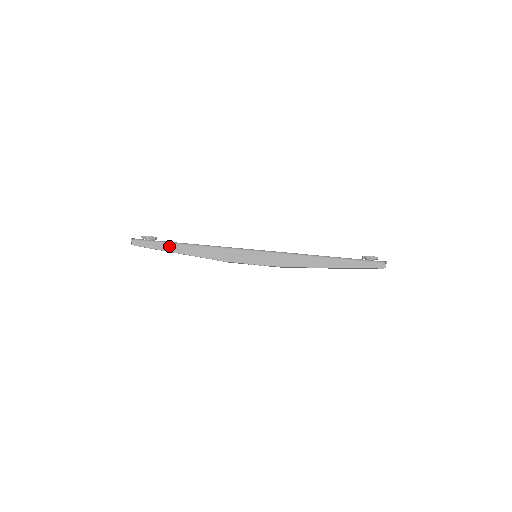
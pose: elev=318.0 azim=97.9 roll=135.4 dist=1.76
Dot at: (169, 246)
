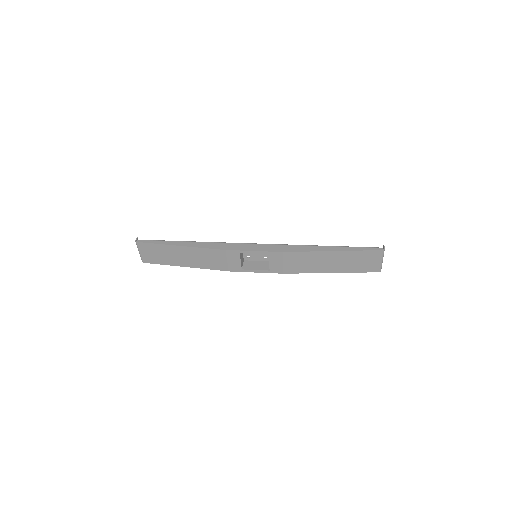
Dot at: (172, 243)
